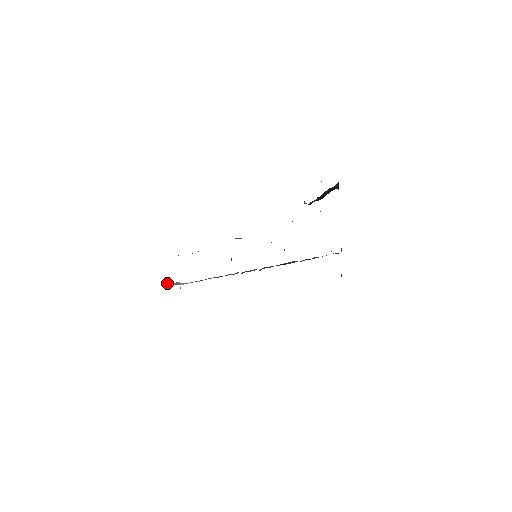
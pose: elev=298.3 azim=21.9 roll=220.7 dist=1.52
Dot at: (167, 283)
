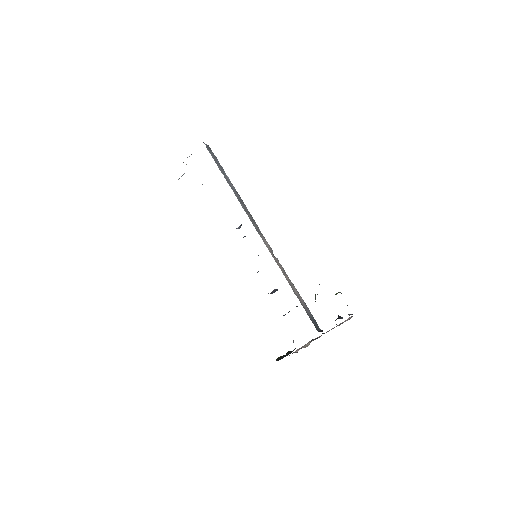
Dot at: occluded
